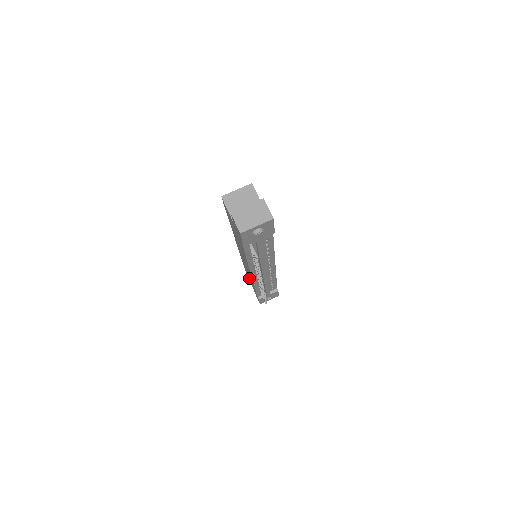
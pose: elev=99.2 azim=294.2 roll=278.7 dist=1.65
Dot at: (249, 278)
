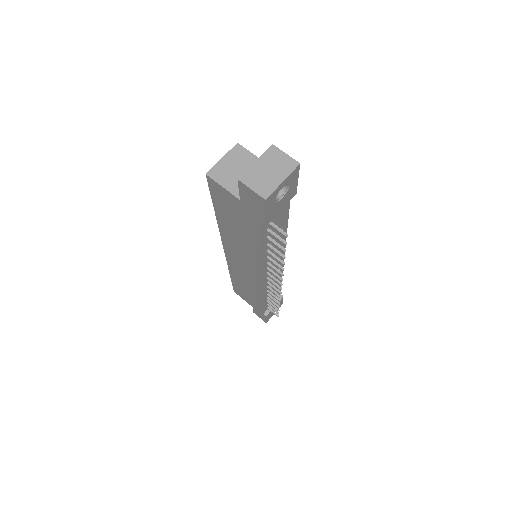
Dot at: (245, 296)
